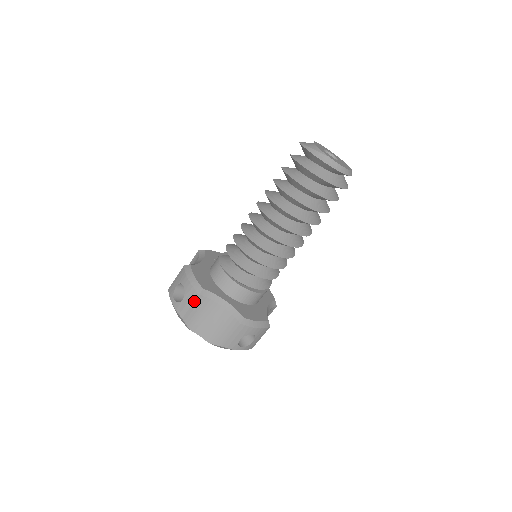
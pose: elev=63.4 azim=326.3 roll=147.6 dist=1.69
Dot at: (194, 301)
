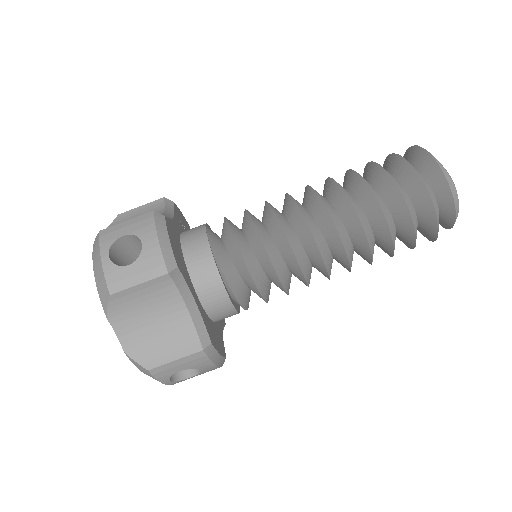
Dot at: (152, 279)
